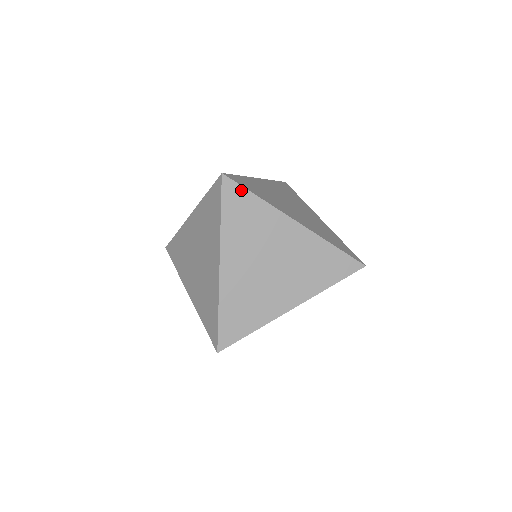
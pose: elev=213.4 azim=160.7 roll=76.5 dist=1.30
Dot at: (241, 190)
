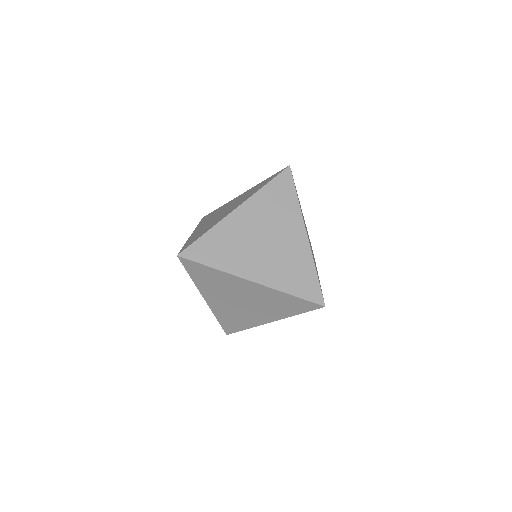
Dot at: (197, 264)
